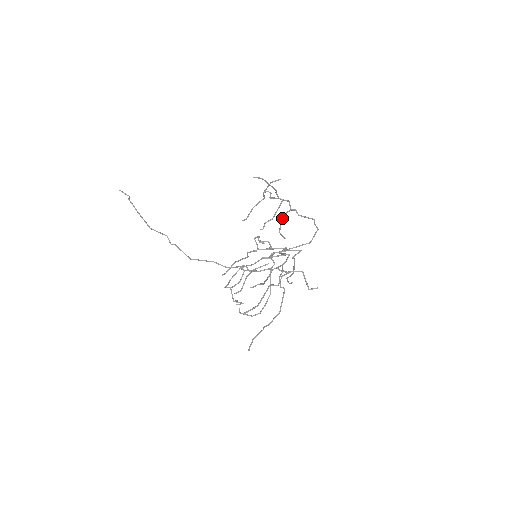
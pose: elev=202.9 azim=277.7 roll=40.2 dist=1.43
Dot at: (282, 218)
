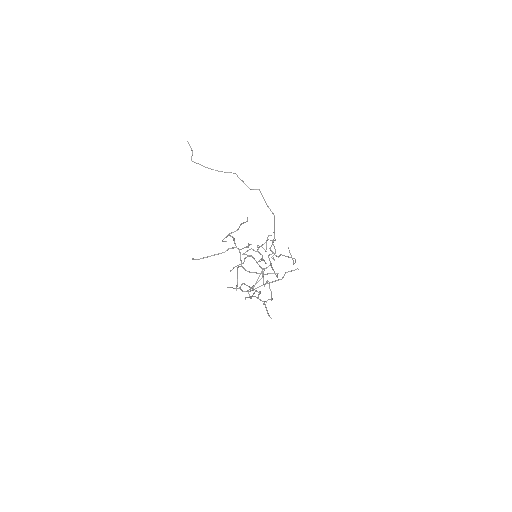
Dot at: (237, 270)
